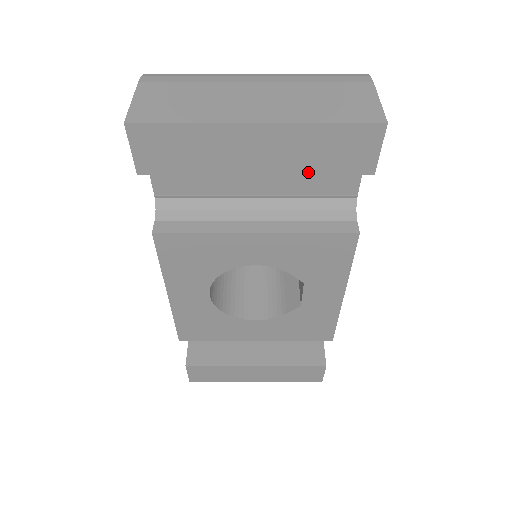
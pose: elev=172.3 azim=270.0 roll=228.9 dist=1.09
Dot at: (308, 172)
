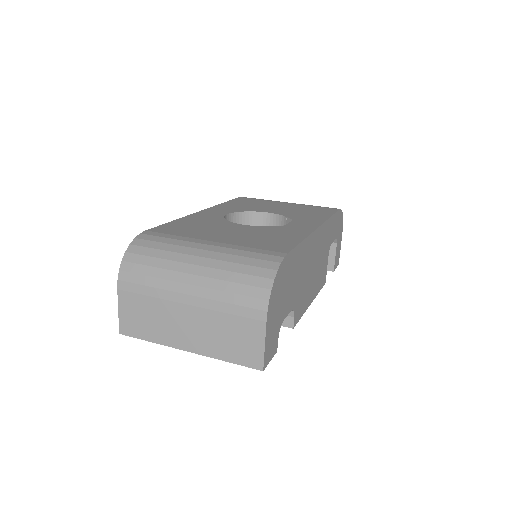
Dot at: occluded
